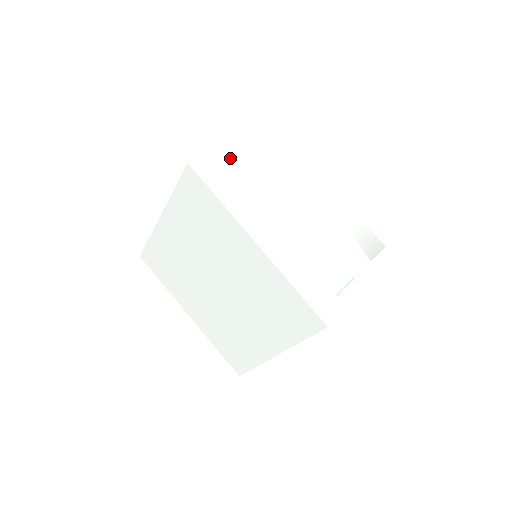
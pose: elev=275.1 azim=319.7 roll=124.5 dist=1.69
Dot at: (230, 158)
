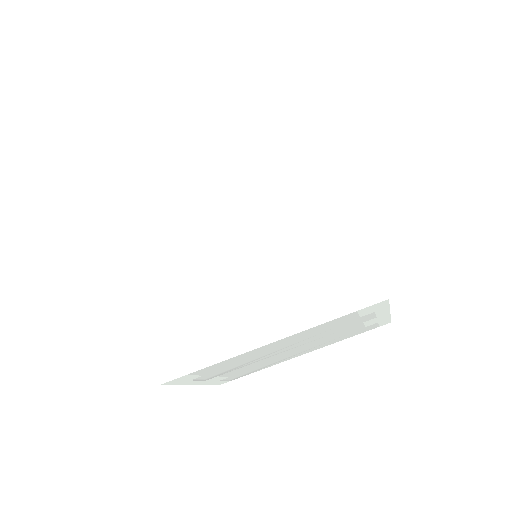
Dot at: occluded
